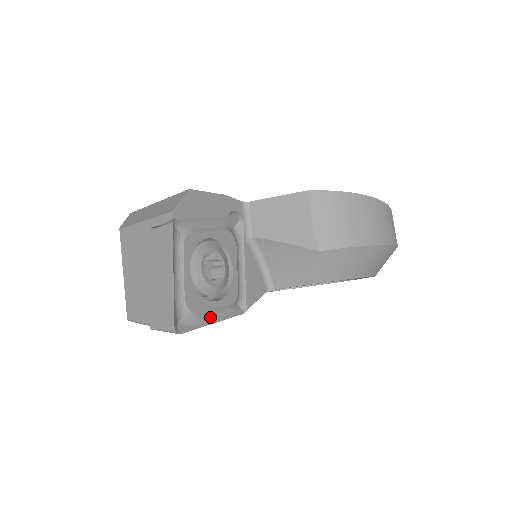
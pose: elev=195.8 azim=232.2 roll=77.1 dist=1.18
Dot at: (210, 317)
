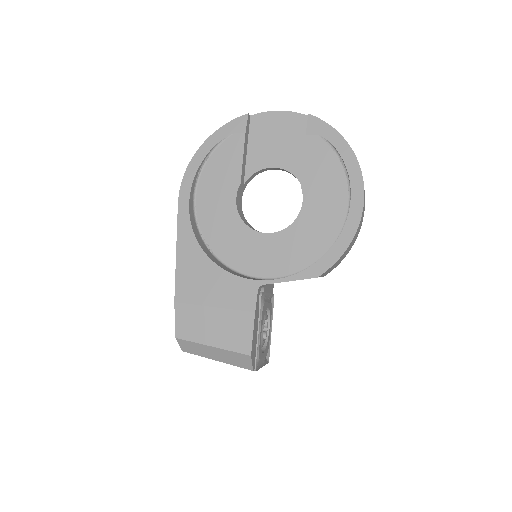
Dot at: occluded
